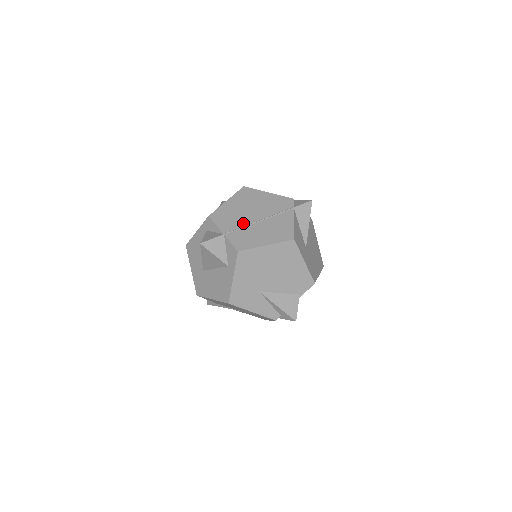
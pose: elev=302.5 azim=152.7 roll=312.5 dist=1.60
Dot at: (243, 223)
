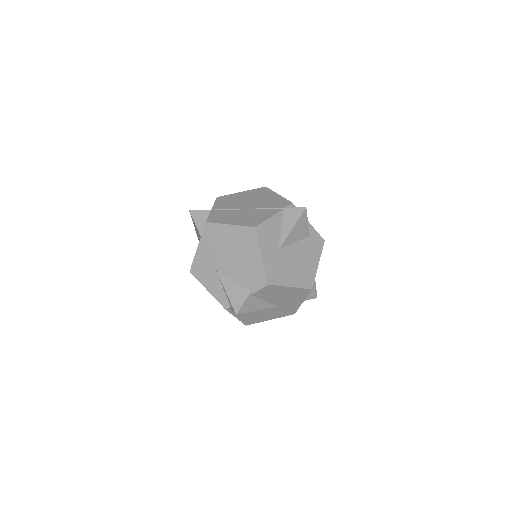
Dot at: (233, 207)
